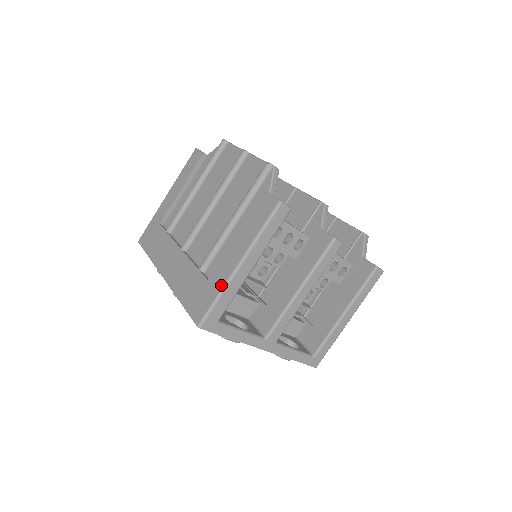
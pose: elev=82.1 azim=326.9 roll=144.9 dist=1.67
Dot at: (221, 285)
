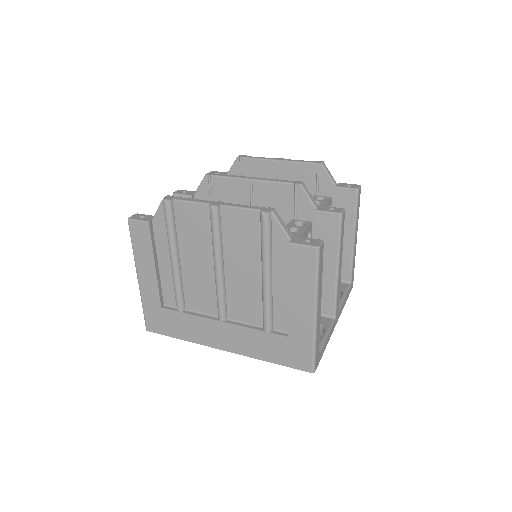
Dot at: (310, 336)
